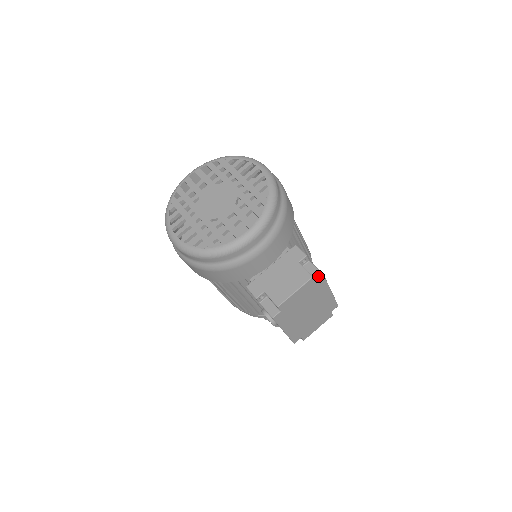
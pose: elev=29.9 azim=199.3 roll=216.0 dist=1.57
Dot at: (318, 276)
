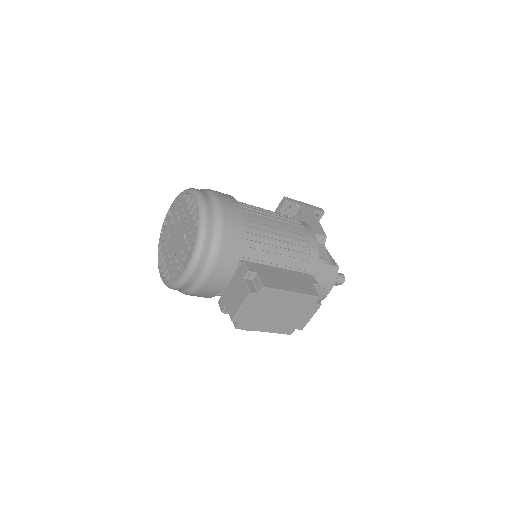
Dot at: (260, 289)
